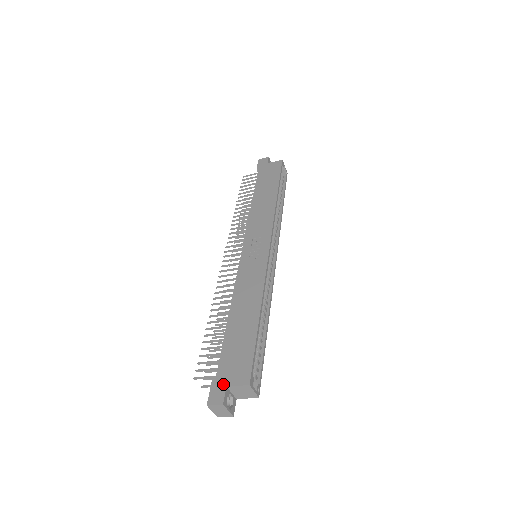
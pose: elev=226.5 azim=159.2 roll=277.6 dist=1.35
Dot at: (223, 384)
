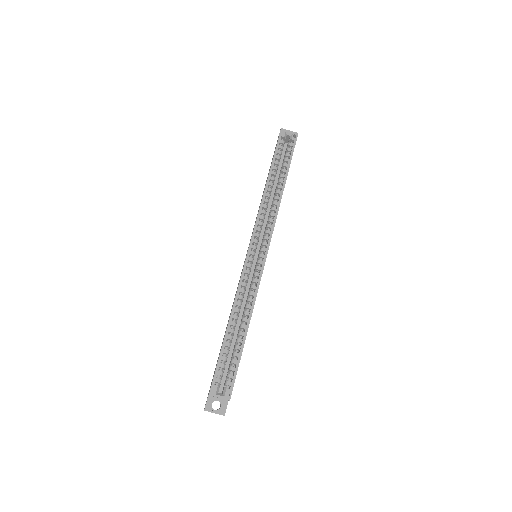
Dot at: (208, 393)
